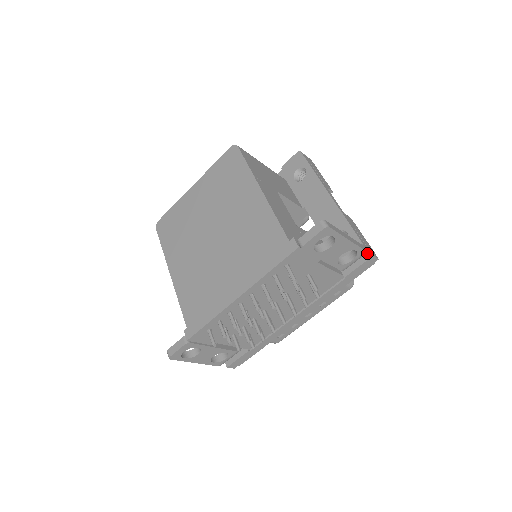
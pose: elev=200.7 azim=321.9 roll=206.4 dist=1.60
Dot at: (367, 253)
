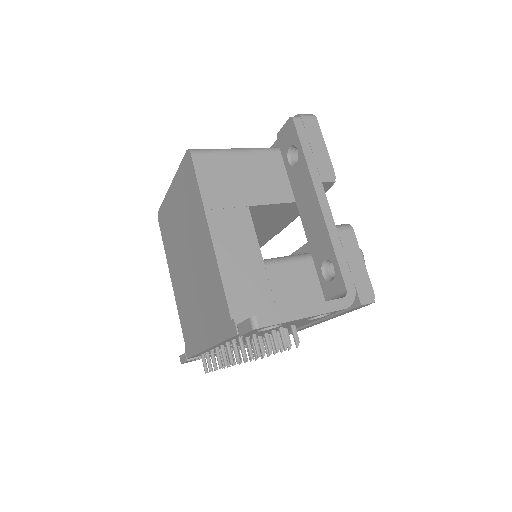
Dot at: (356, 299)
